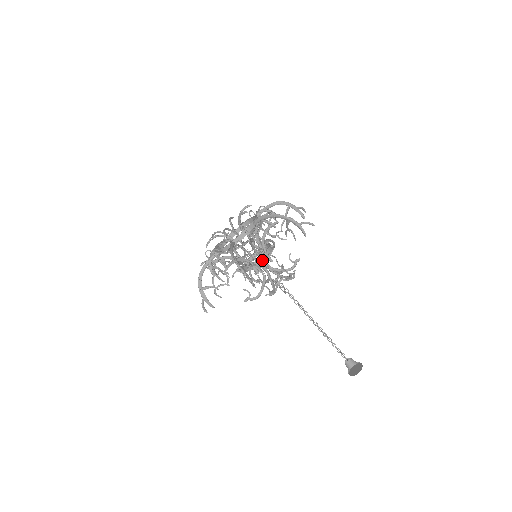
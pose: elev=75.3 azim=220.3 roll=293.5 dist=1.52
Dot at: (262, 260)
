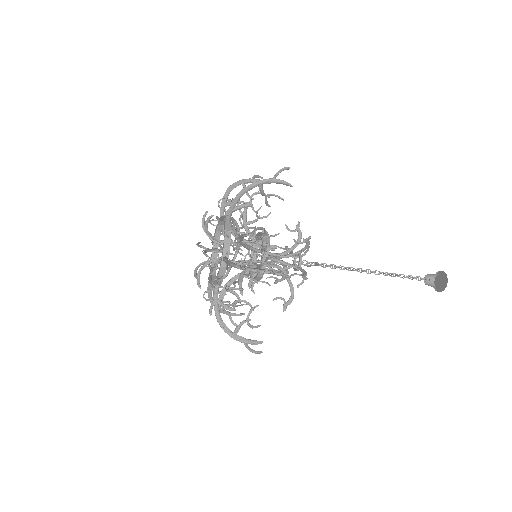
Dot at: (267, 252)
